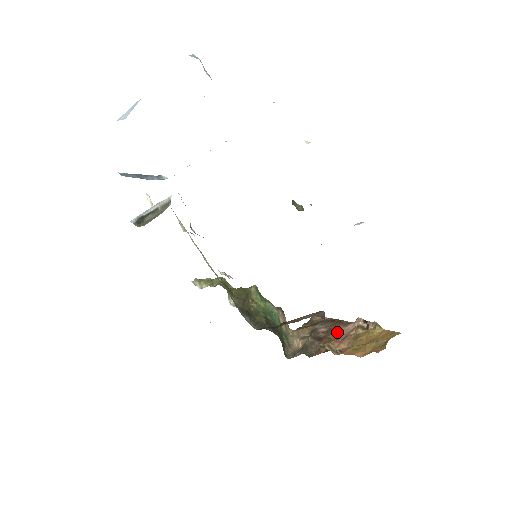
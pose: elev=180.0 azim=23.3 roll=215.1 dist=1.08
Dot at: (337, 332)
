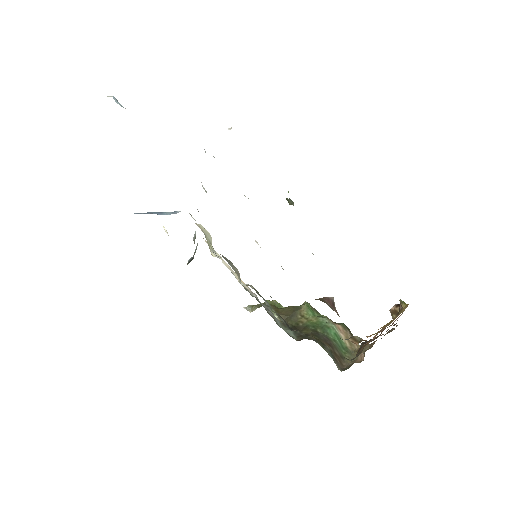
Dot at: occluded
